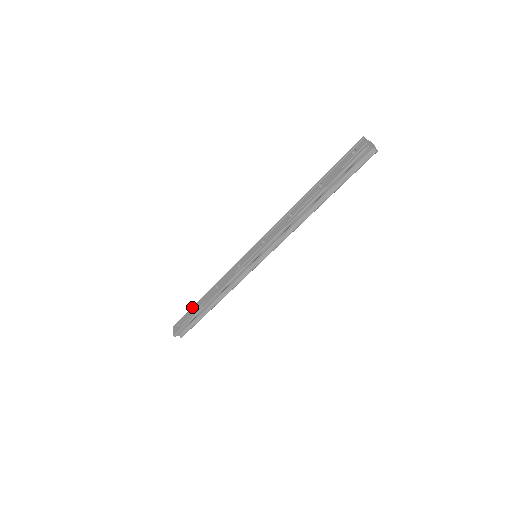
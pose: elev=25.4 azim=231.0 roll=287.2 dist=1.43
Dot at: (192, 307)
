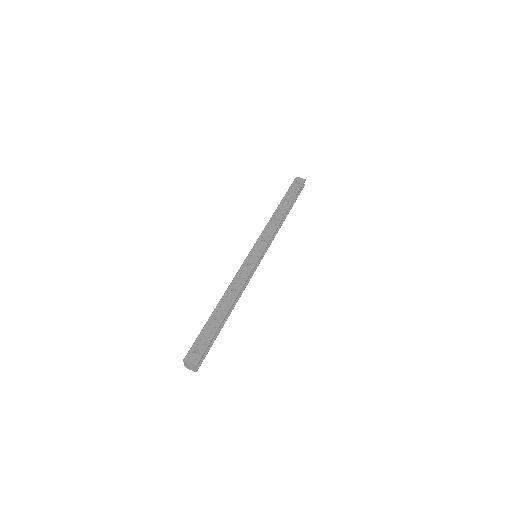
Dot at: (207, 323)
